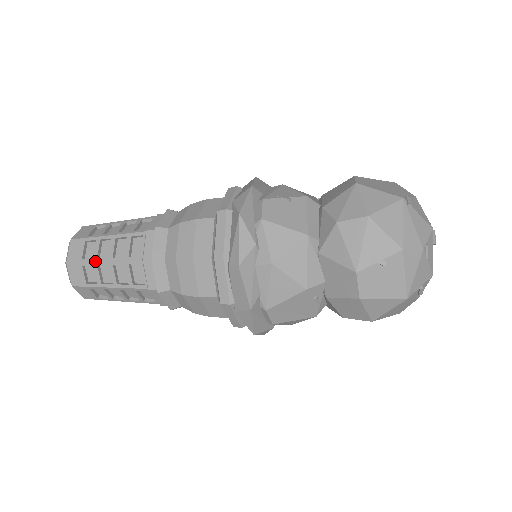
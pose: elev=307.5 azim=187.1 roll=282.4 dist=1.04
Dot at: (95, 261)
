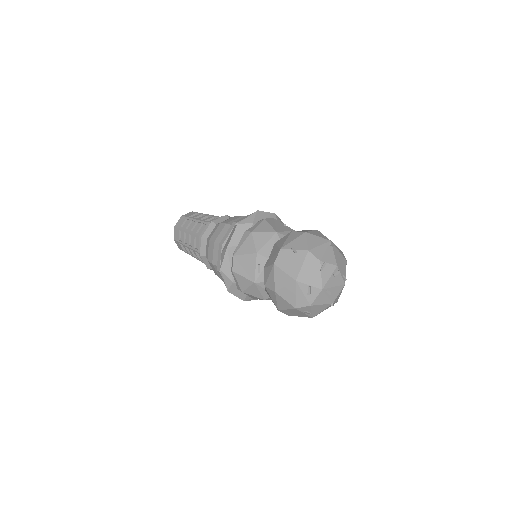
Dot at: (192, 218)
